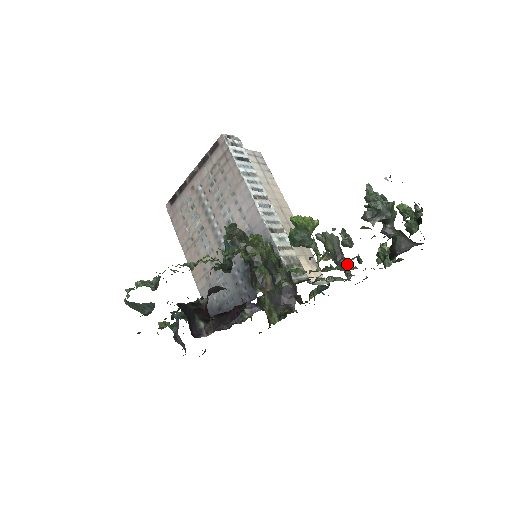
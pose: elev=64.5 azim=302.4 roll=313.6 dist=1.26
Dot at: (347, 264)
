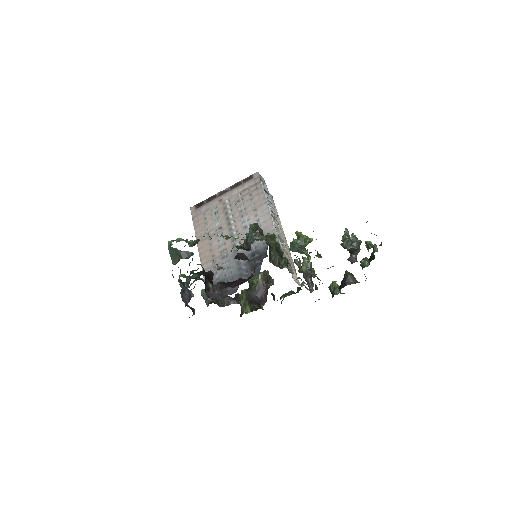
Dot at: occluded
